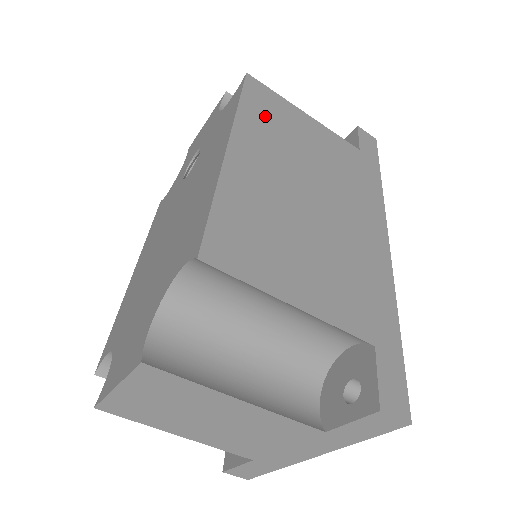
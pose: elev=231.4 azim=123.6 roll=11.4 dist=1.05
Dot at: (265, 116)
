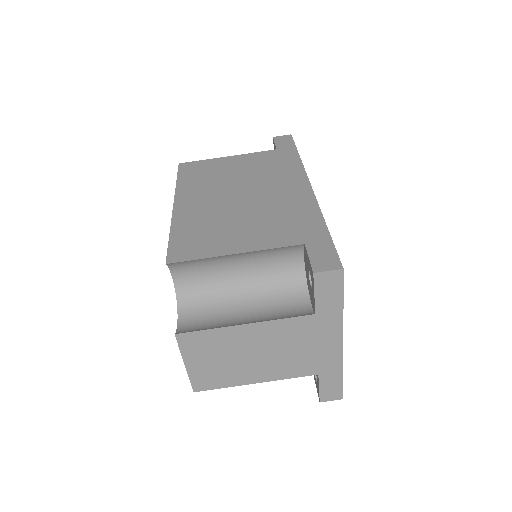
Dot at: (196, 177)
